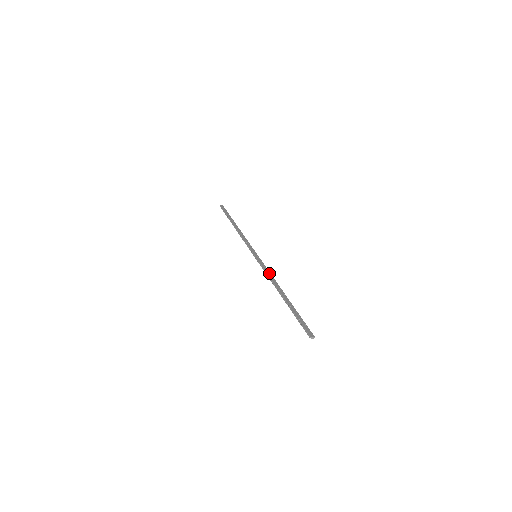
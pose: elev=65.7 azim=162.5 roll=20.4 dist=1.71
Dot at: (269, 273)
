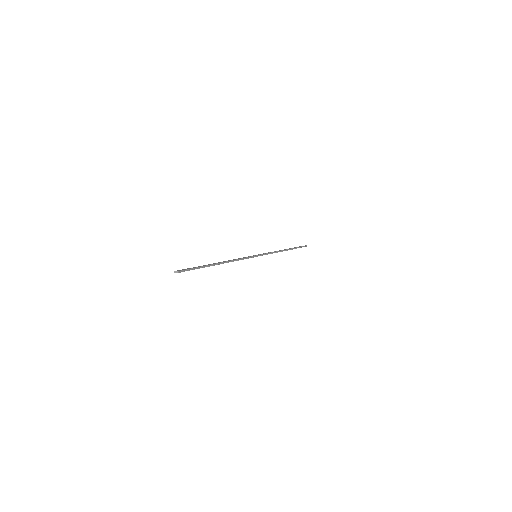
Dot at: (239, 258)
